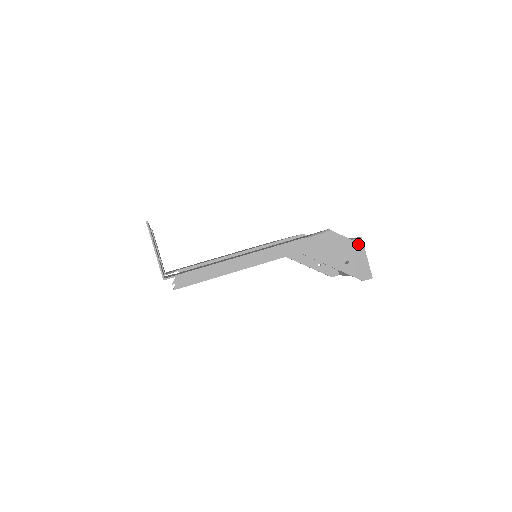
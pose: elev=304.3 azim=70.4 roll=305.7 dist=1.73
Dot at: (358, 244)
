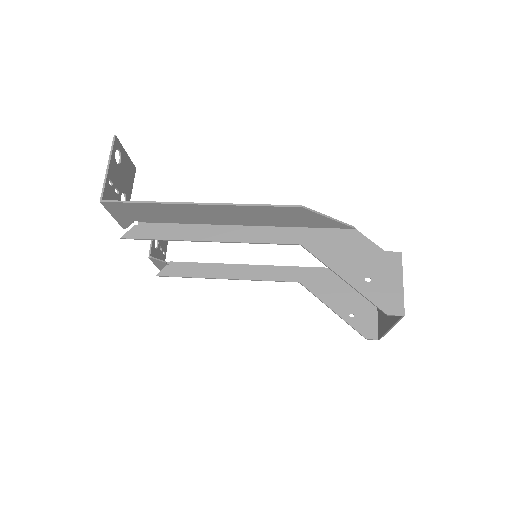
Dot at: (393, 260)
